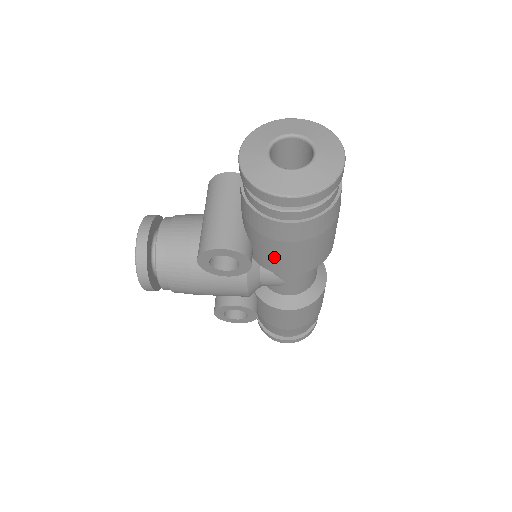
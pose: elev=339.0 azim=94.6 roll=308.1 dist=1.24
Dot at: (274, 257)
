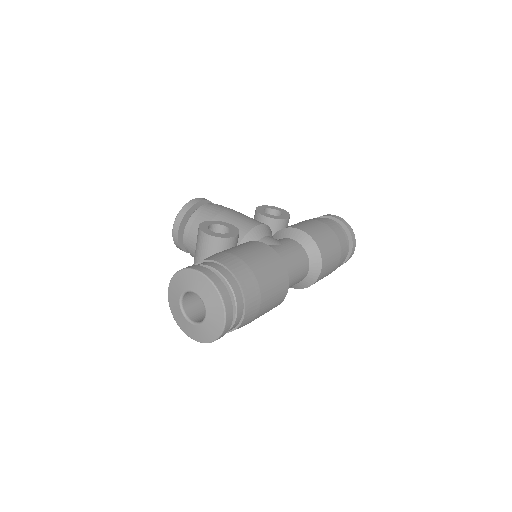
Dot at: occluded
